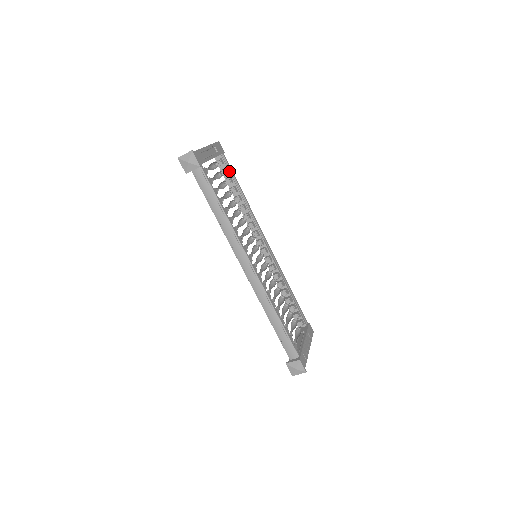
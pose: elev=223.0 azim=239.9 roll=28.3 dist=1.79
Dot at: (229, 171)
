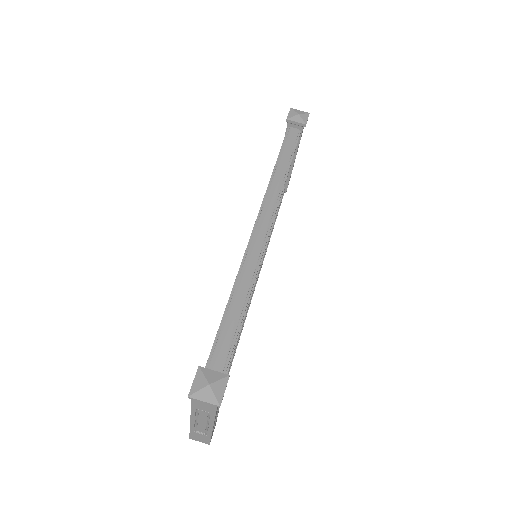
Dot at: (280, 202)
